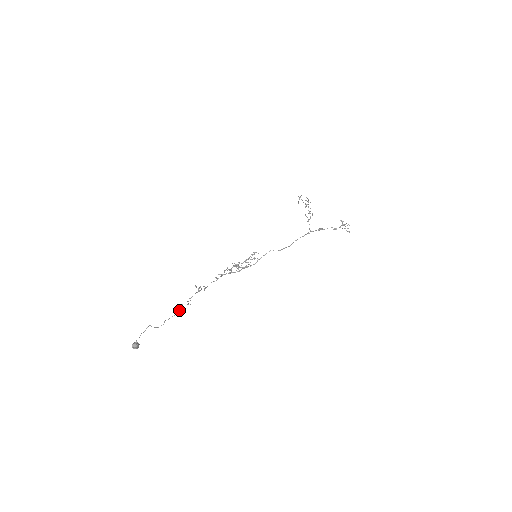
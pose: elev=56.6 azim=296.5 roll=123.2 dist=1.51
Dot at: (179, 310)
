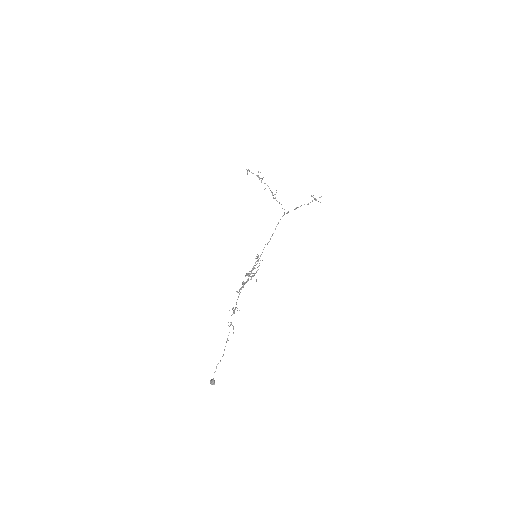
Dot at: occluded
